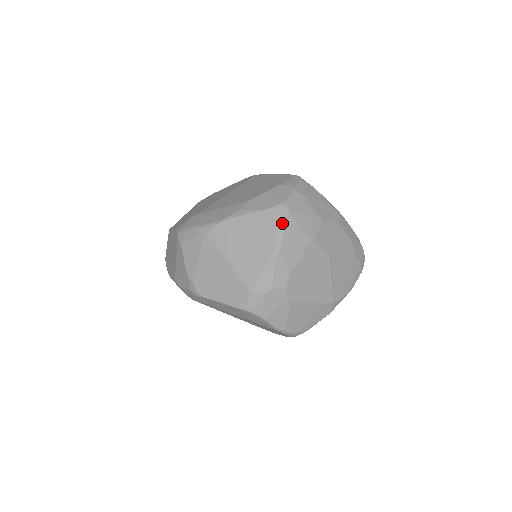
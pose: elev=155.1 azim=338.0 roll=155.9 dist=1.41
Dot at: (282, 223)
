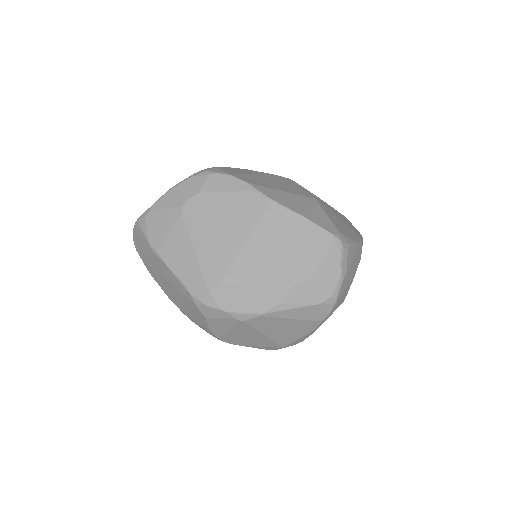
Dot at: (328, 314)
